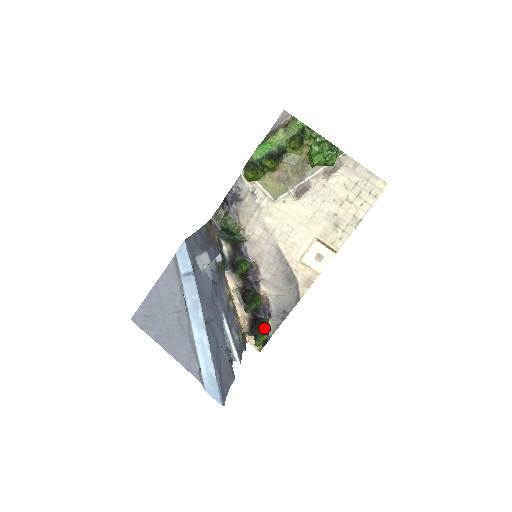
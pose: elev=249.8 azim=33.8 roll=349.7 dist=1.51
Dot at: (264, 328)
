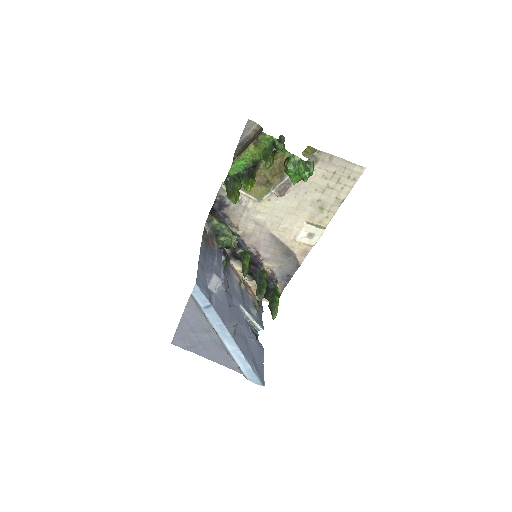
Dot at: (275, 297)
